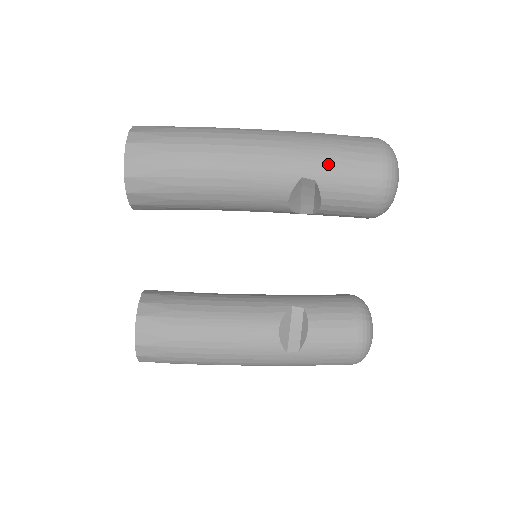
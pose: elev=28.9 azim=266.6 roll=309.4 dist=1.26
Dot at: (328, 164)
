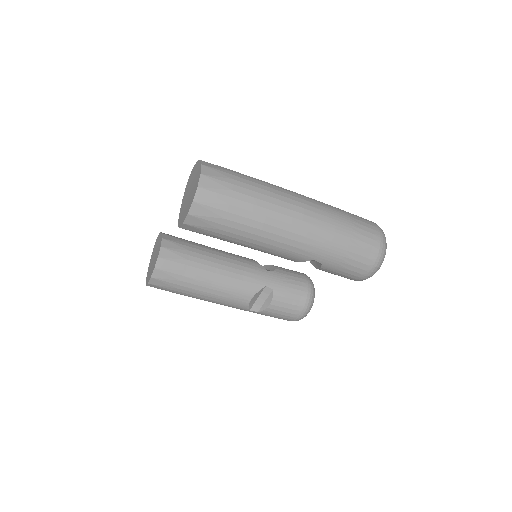
Dot at: (336, 258)
